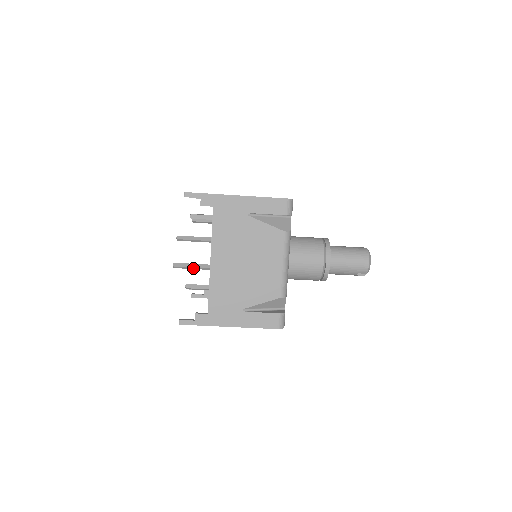
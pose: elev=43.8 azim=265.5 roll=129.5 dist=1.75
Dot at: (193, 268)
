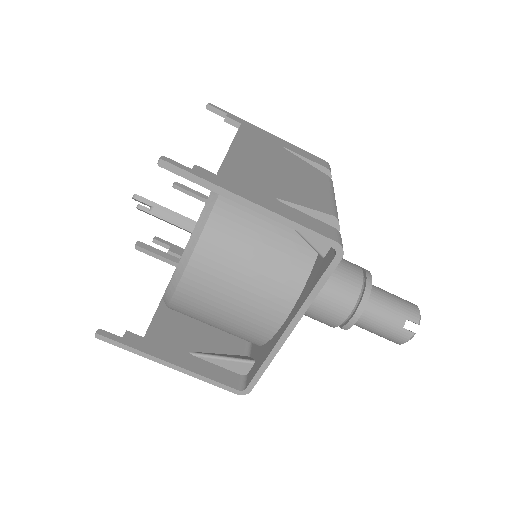
Dot at: (165, 210)
